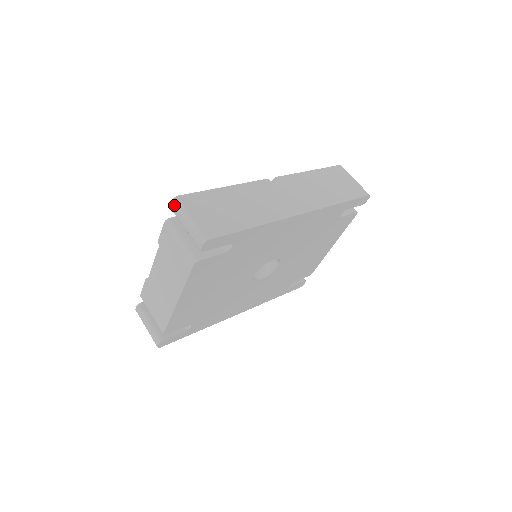
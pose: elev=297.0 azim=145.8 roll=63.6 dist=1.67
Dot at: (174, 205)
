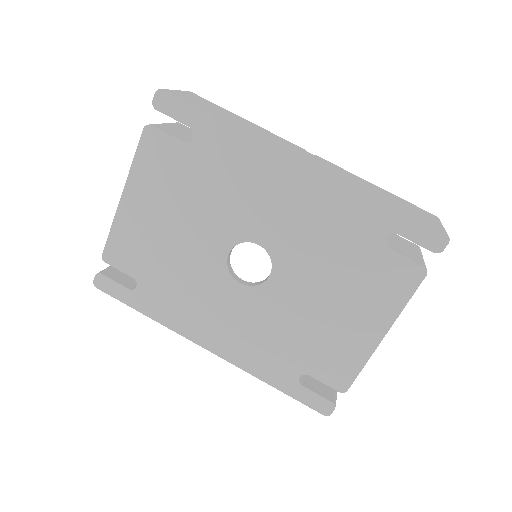
Dot at: occluded
